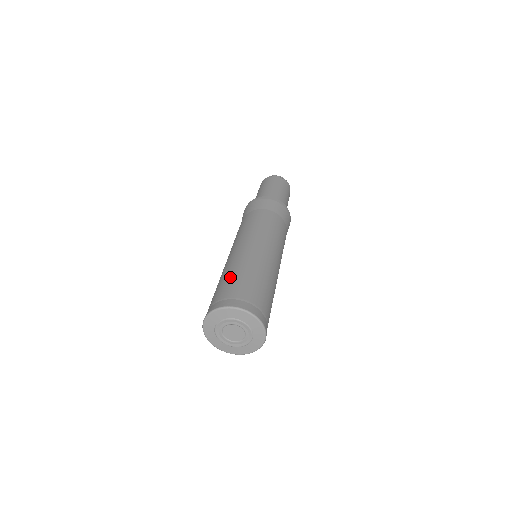
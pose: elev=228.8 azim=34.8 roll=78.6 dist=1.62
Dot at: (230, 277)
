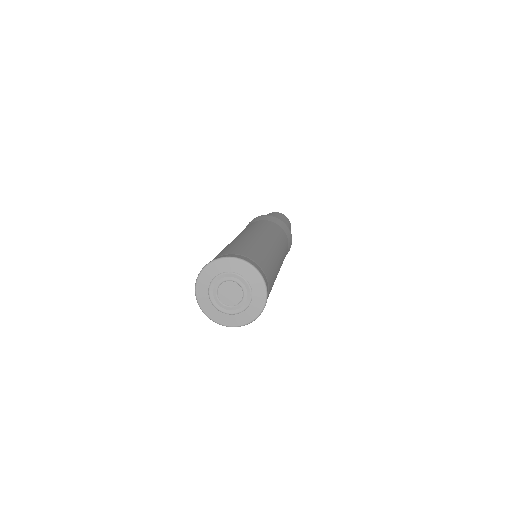
Dot at: (224, 249)
